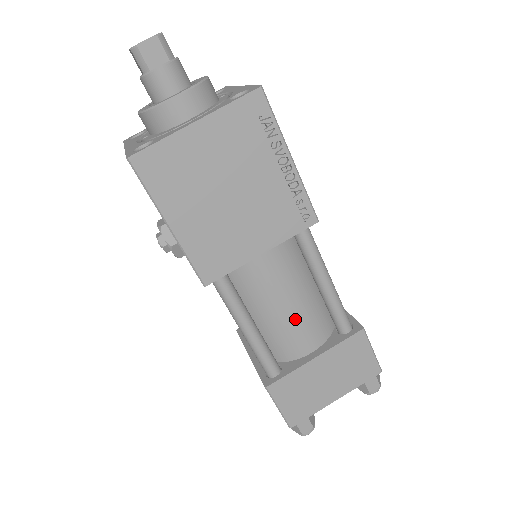
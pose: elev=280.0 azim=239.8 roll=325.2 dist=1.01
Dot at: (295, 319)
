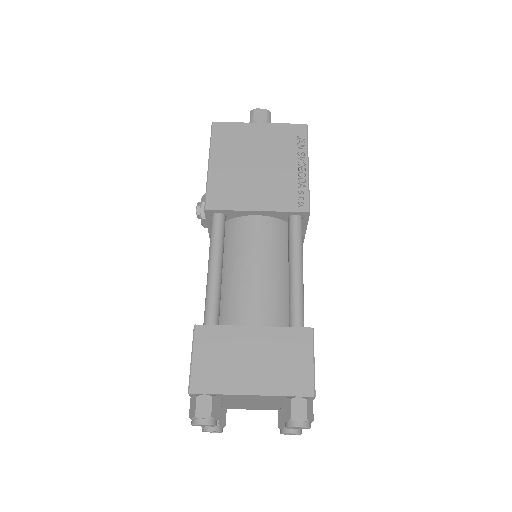
Dot at: (255, 285)
